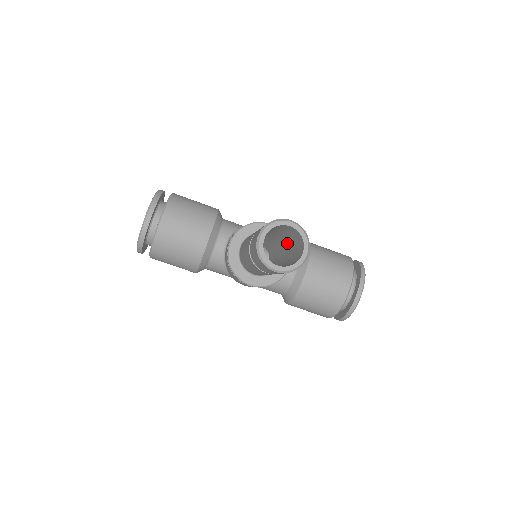
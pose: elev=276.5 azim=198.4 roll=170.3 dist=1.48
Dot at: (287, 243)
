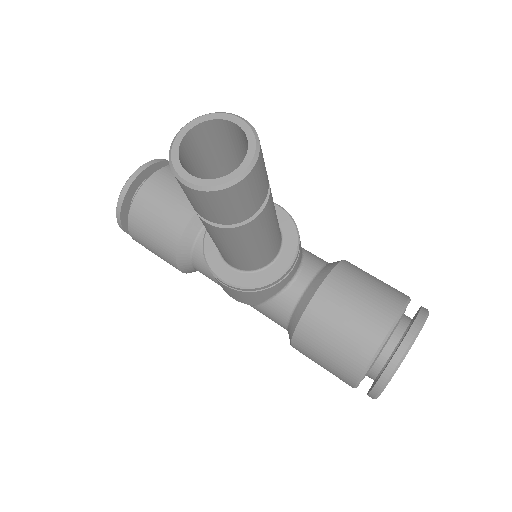
Dot at: occluded
